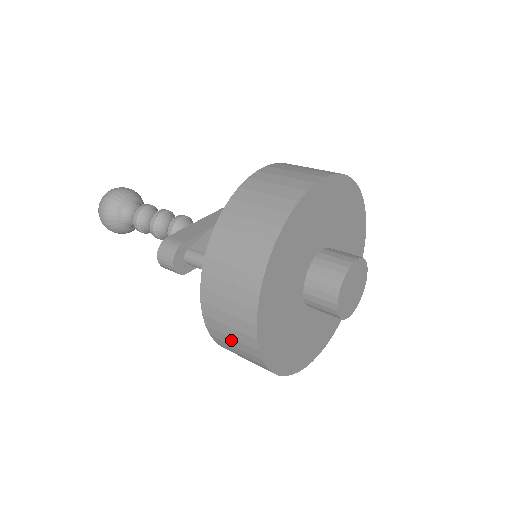
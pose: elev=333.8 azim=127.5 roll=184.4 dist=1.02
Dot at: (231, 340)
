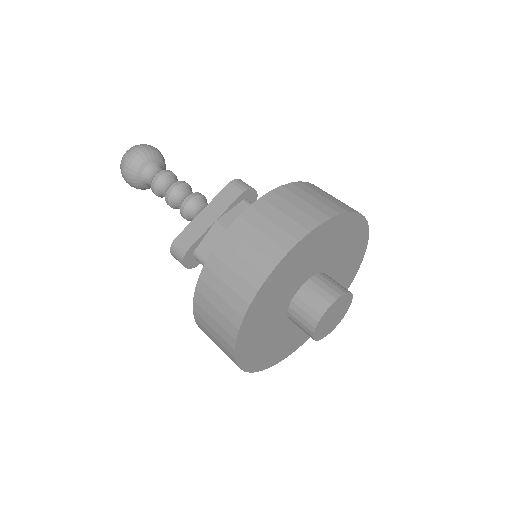
Dot at: occluded
